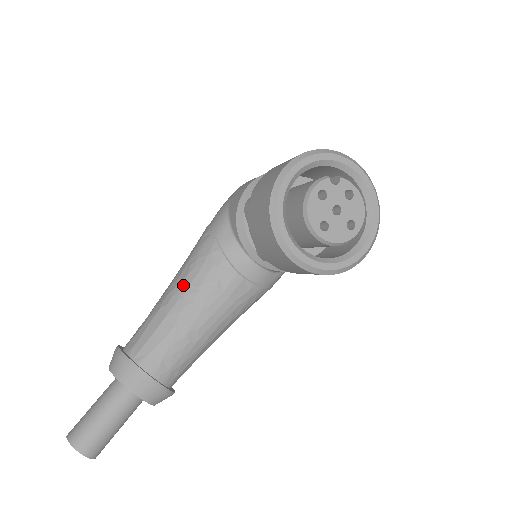
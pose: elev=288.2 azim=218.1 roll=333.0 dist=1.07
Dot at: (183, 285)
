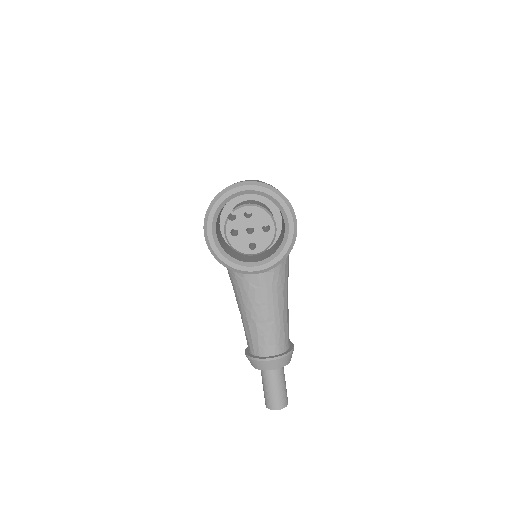
Dot at: (240, 301)
